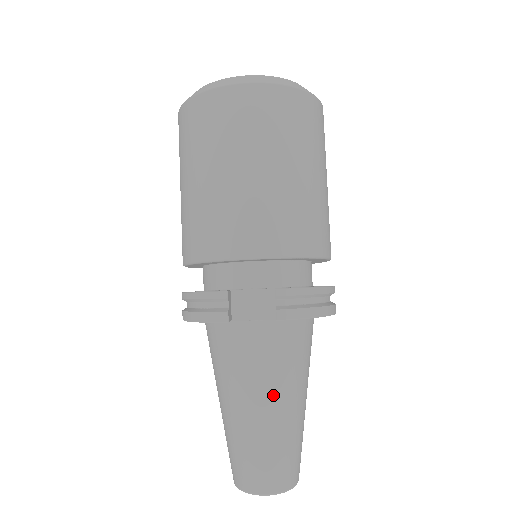
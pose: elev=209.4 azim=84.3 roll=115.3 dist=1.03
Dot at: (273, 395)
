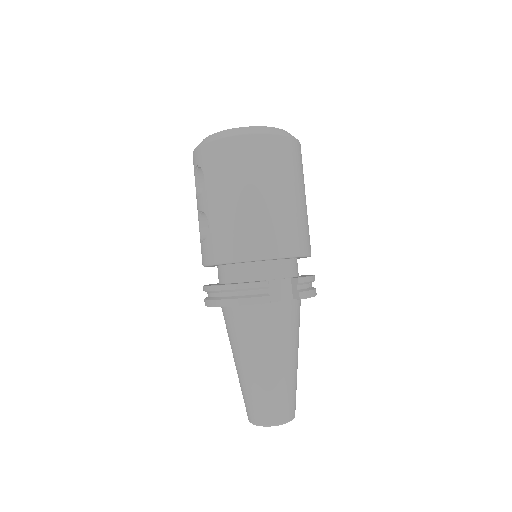
Dot at: (289, 352)
